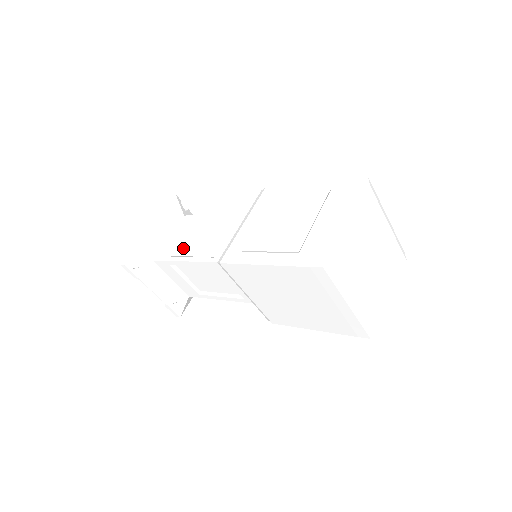
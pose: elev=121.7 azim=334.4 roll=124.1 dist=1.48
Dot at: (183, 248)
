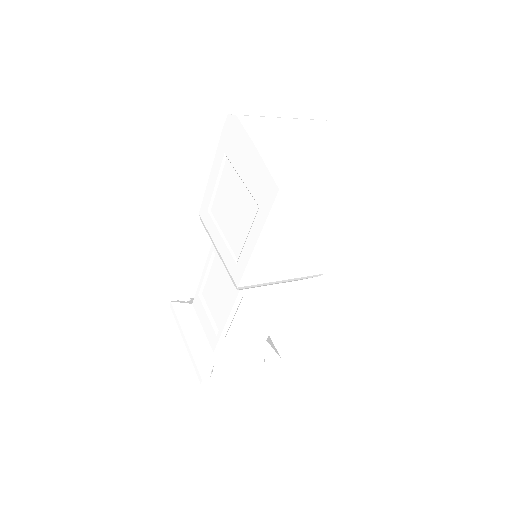
Dot at: (216, 319)
